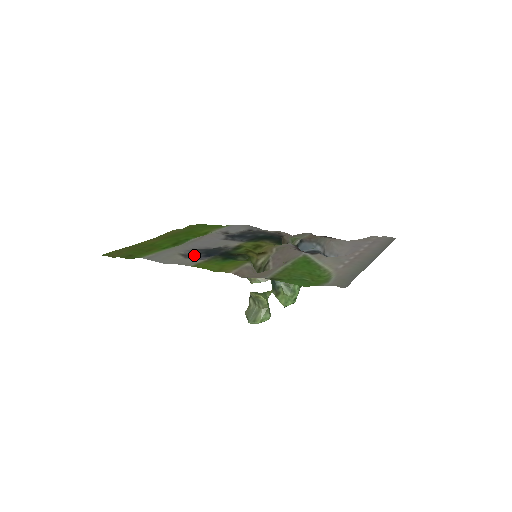
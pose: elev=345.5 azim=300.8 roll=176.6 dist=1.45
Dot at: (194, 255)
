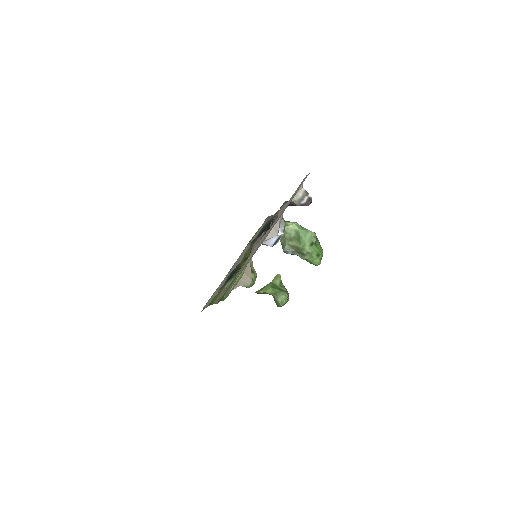
Dot at: occluded
